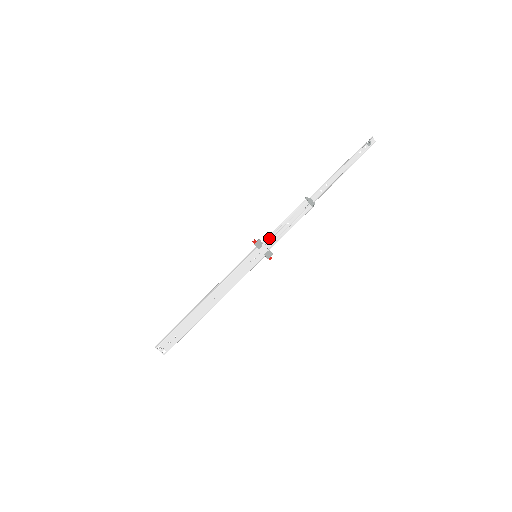
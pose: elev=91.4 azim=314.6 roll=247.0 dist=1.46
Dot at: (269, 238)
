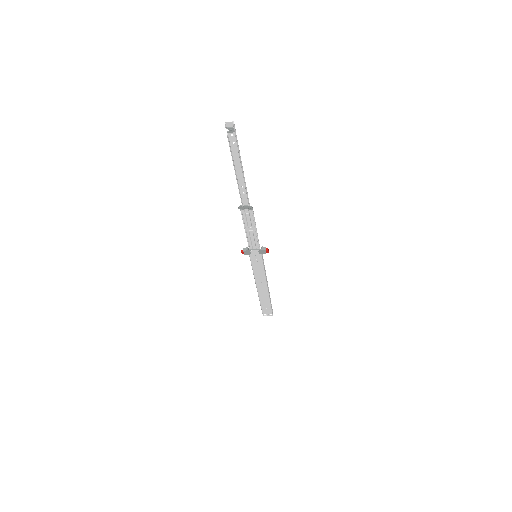
Dot at: (249, 244)
